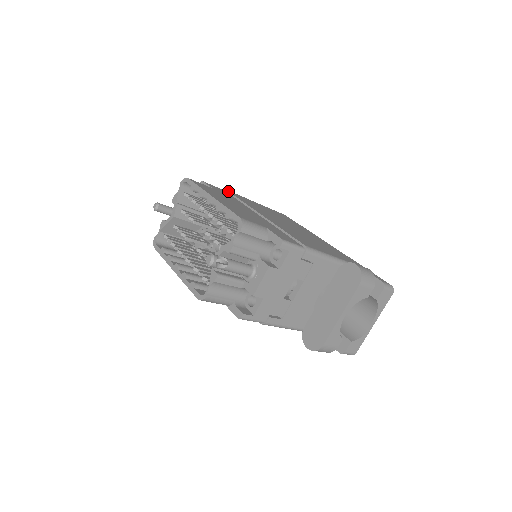
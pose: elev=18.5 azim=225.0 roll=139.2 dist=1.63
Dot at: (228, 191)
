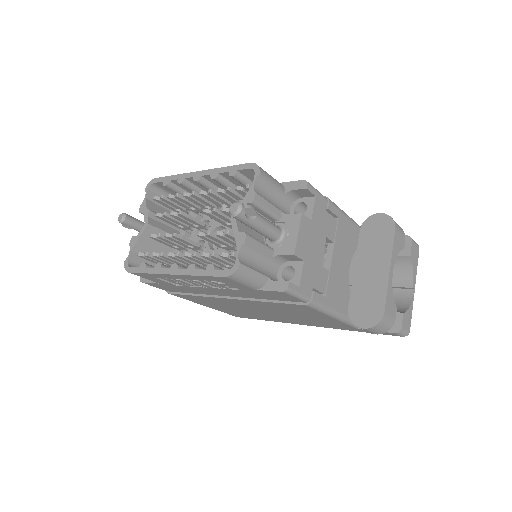
Dot at: occluded
